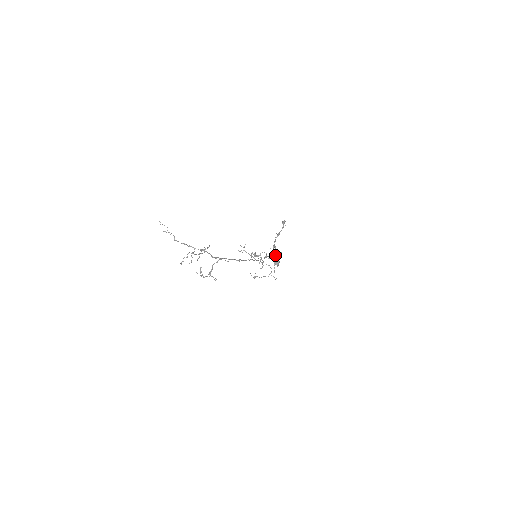
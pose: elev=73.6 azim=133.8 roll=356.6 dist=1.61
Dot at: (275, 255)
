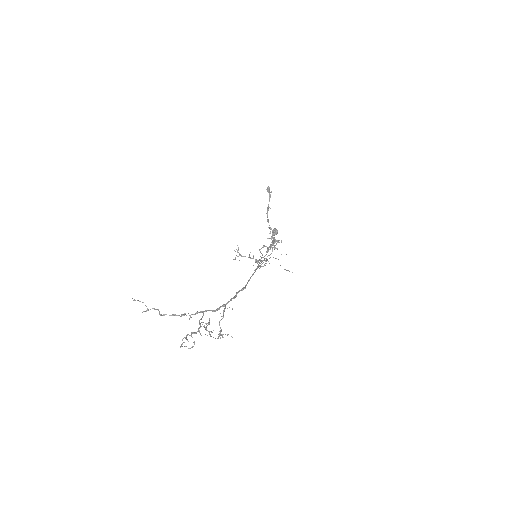
Dot at: (275, 239)
